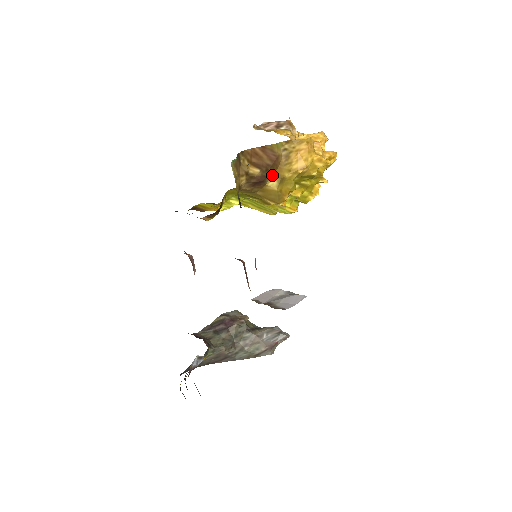
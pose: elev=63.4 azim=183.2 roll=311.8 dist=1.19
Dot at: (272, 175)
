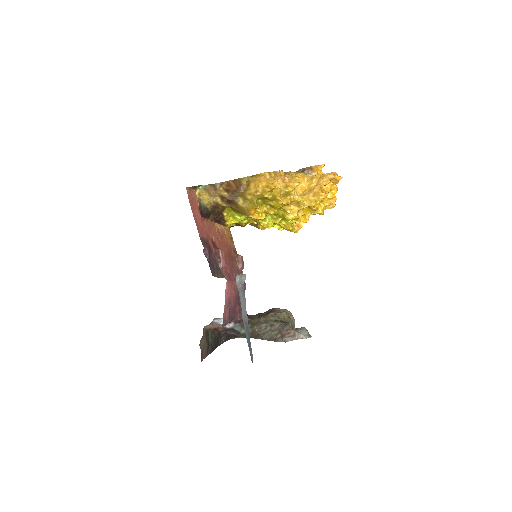
Dot at: (241, 197)
